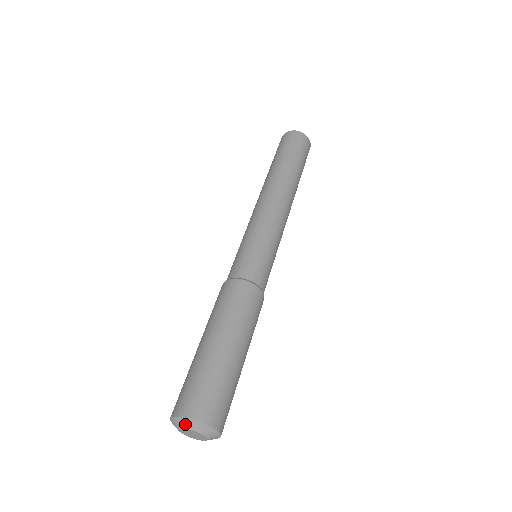
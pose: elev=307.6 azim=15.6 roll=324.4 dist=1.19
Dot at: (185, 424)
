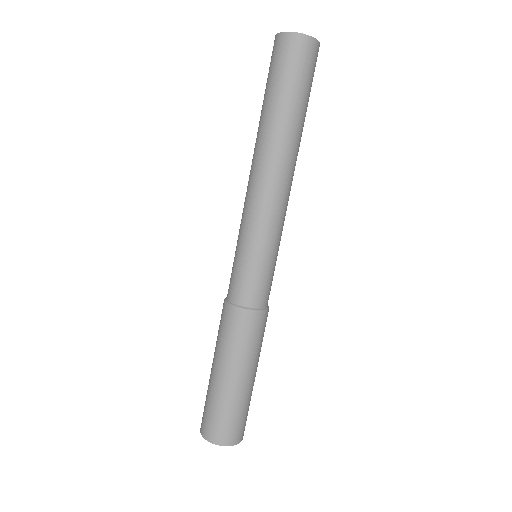
Dot at: (209, 441)
